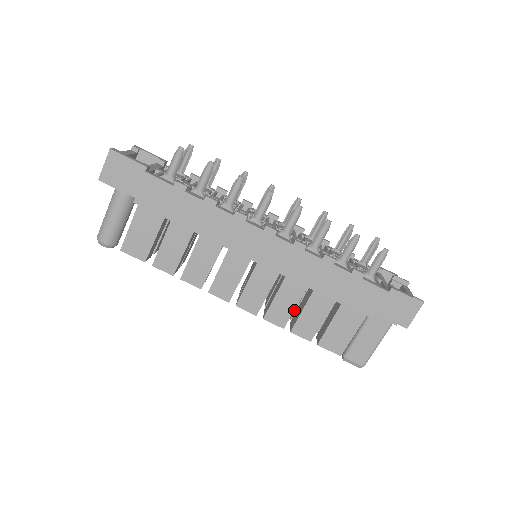
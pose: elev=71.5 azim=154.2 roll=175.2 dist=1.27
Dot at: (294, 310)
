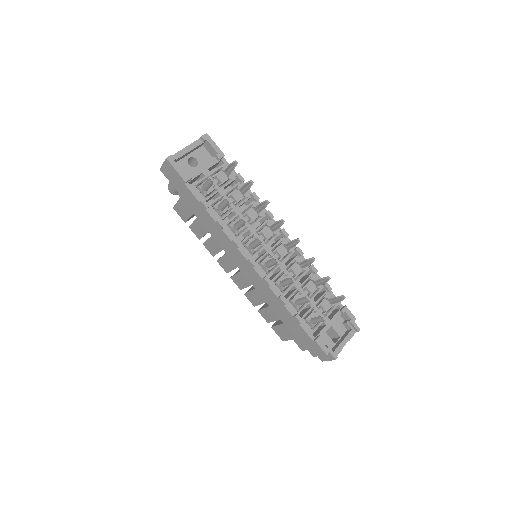
Dot at: occluded
